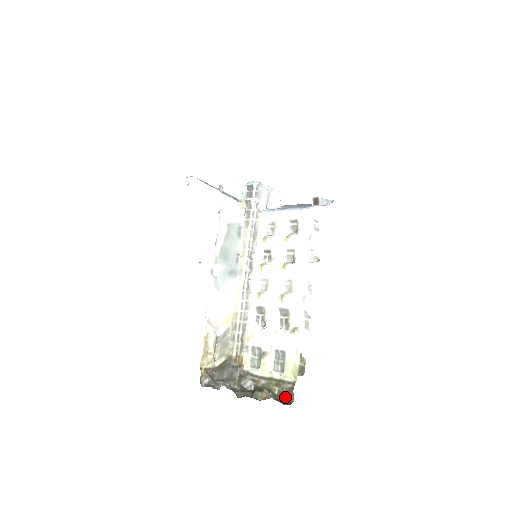
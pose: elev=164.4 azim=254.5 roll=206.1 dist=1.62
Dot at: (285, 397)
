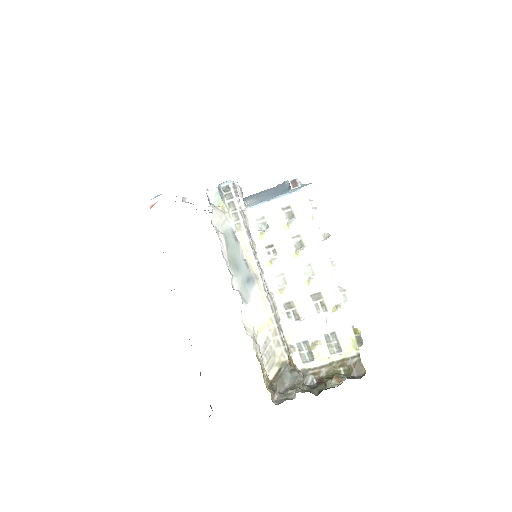
Dot at: (355, 372)
